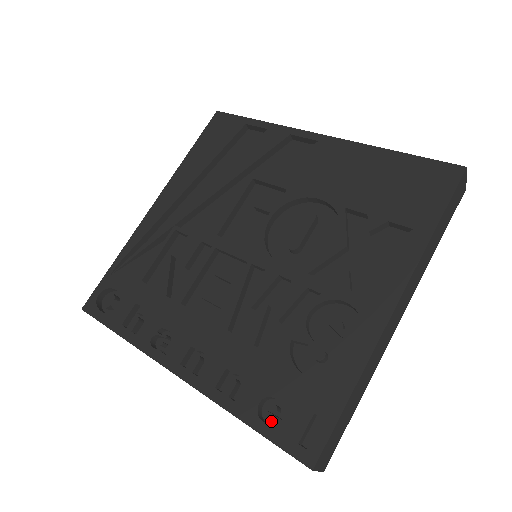
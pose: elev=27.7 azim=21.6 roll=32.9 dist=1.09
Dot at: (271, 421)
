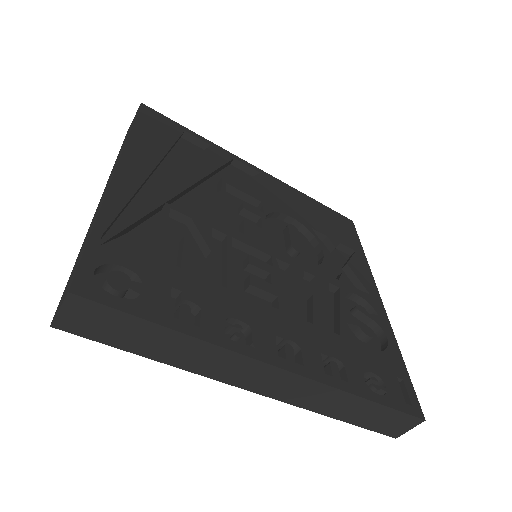
Dot at: occluded
